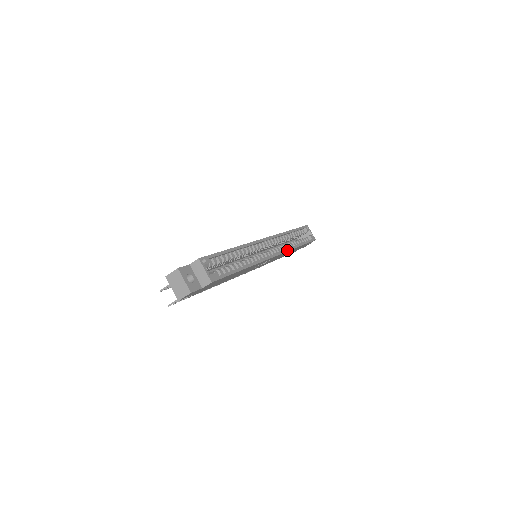
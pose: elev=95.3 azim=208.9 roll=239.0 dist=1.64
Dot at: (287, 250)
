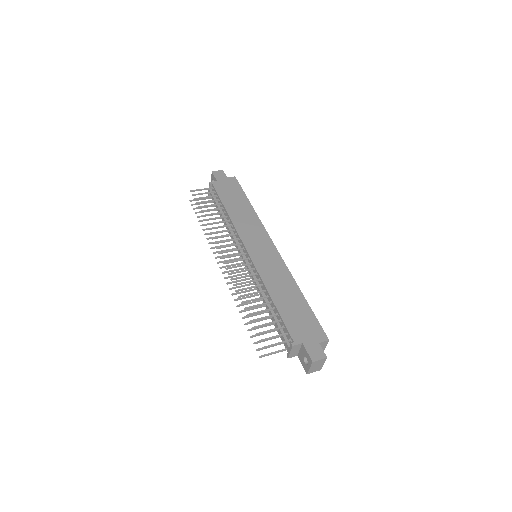
Dot at: occluded
